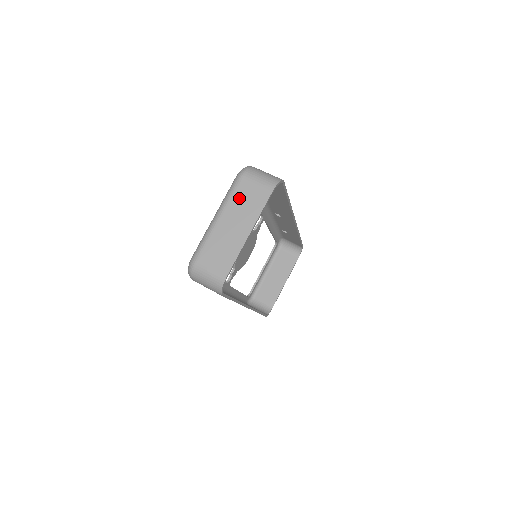
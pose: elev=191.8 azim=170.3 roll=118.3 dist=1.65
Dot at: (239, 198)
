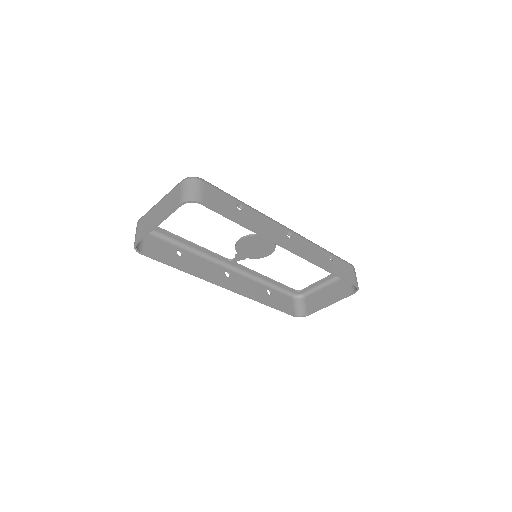
Dot at: (170, 196)
